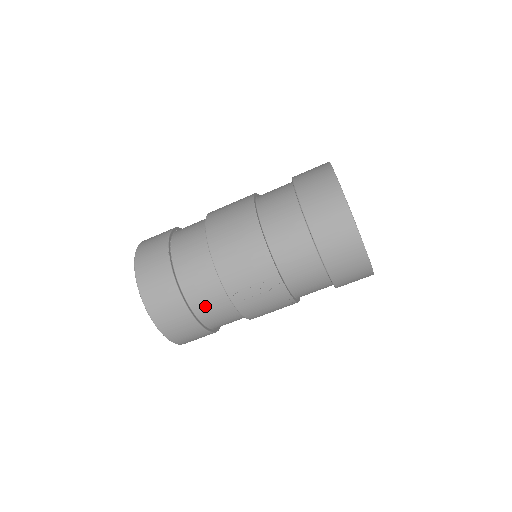
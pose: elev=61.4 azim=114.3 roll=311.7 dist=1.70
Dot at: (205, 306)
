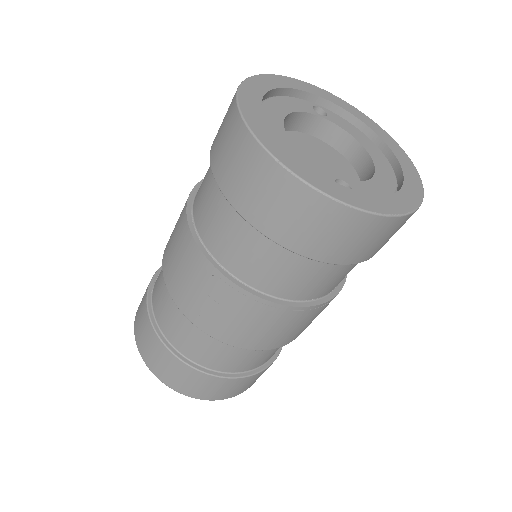
Dot at: (181, 338)
